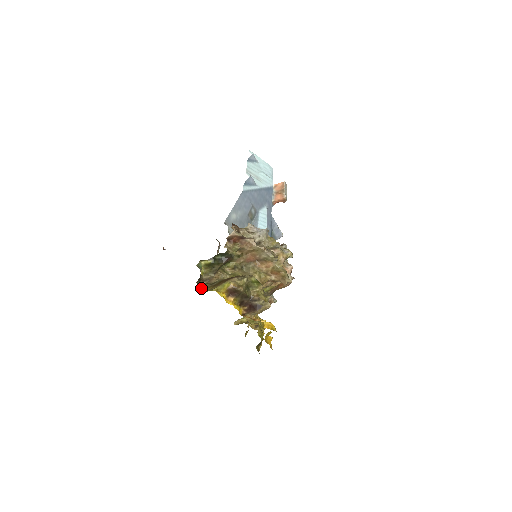
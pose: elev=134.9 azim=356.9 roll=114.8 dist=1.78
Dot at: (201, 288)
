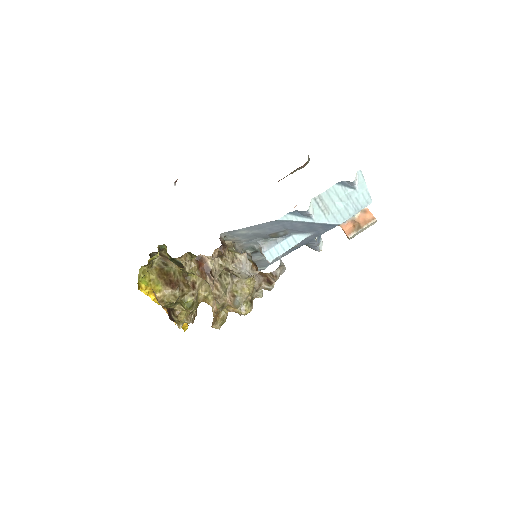
Dot at: (142, 266)
